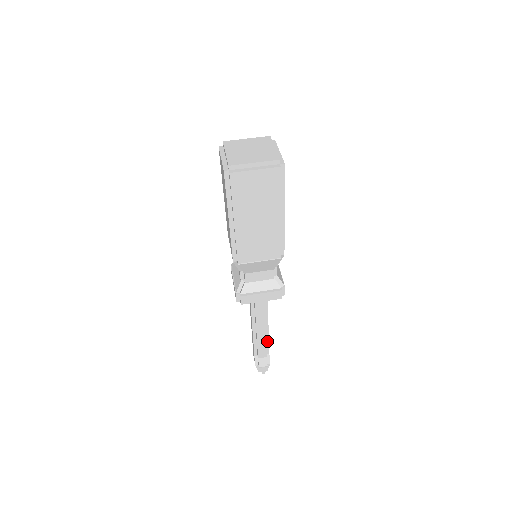
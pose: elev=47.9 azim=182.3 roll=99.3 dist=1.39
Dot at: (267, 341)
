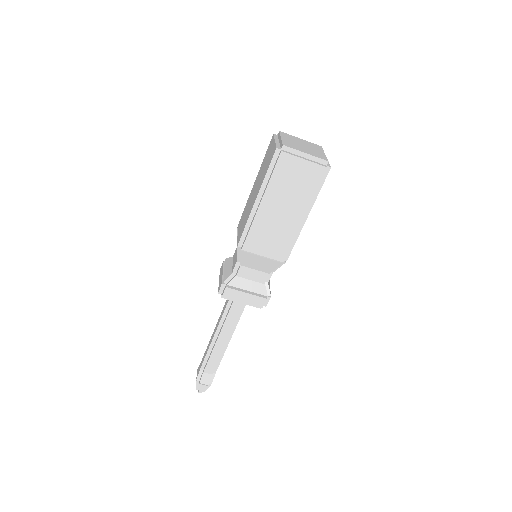
Dot at: (221, 356)
